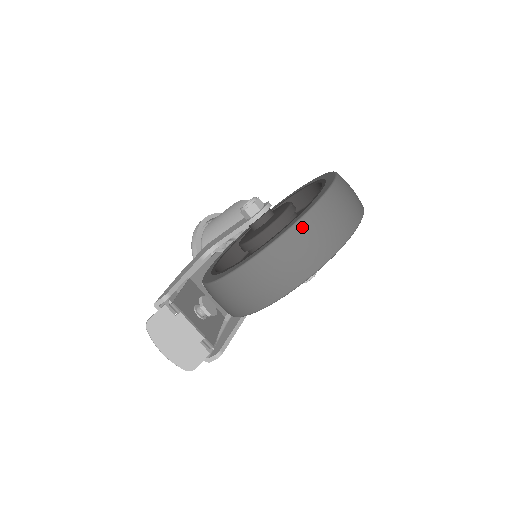
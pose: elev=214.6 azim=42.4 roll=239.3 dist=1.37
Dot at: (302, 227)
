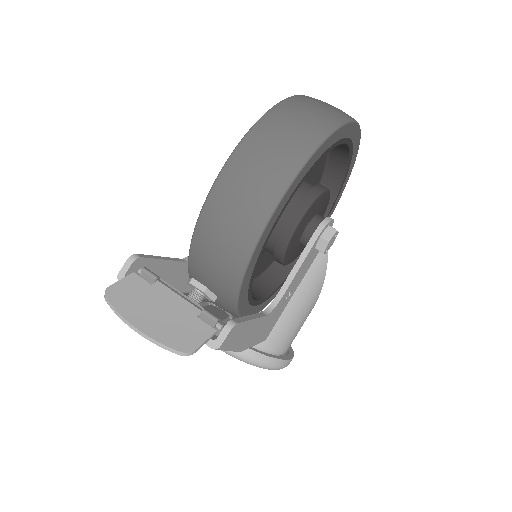
Dot at: (290, 102)
